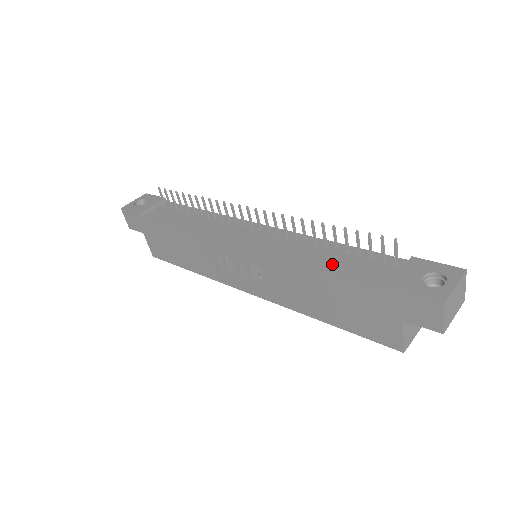
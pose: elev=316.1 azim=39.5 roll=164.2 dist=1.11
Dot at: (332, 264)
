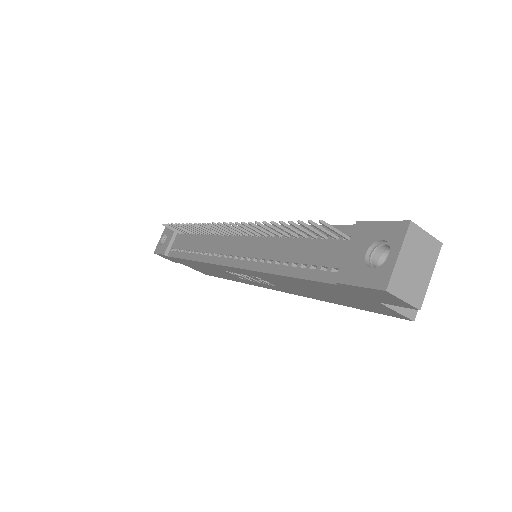
Dot at: (292, 262)
